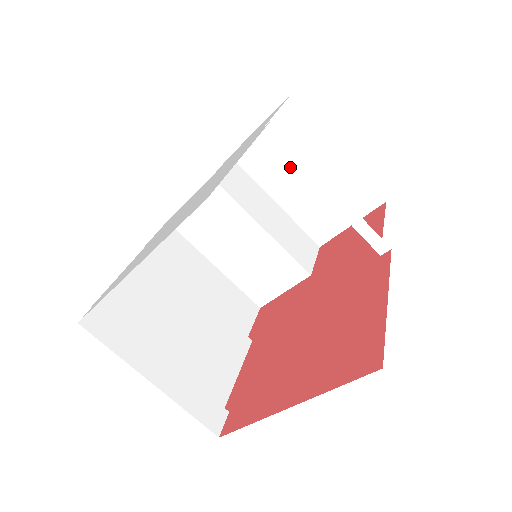
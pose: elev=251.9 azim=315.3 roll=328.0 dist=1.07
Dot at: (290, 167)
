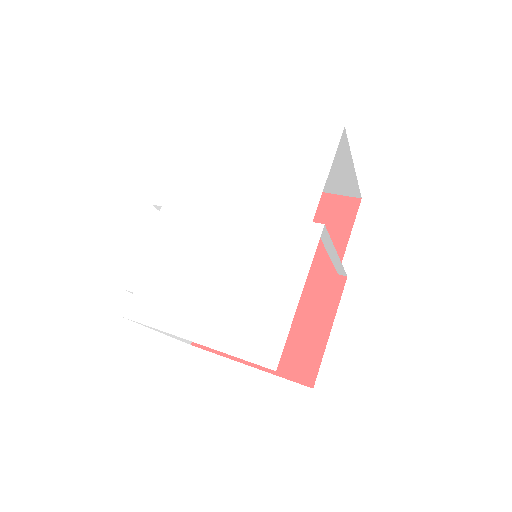
Dot at: occluded
